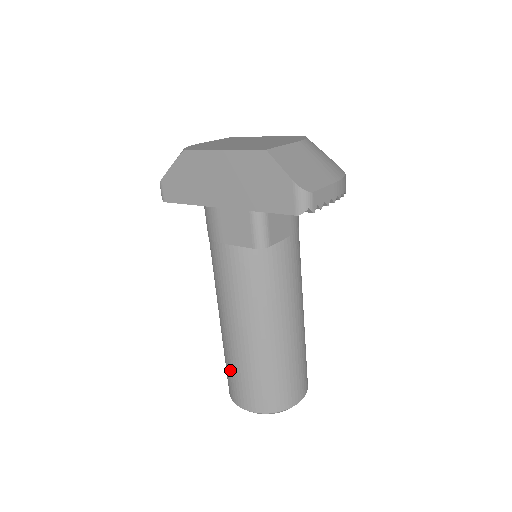
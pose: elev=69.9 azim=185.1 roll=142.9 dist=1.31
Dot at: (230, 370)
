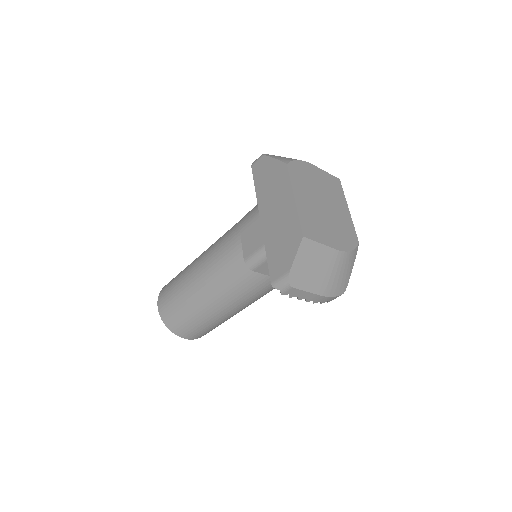
Dot at: (175, 280)
